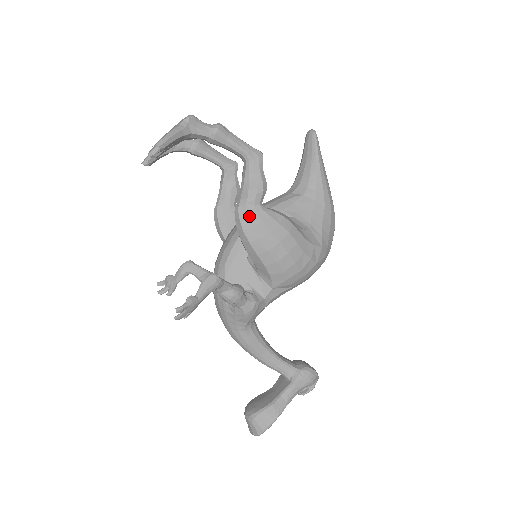
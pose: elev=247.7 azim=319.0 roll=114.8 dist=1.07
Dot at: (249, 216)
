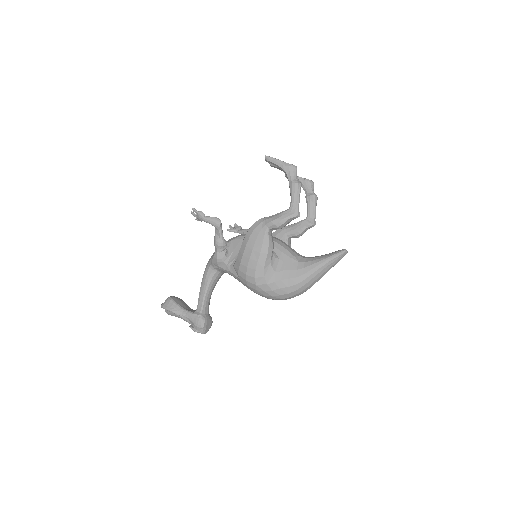
Dot at: (259, 225)
